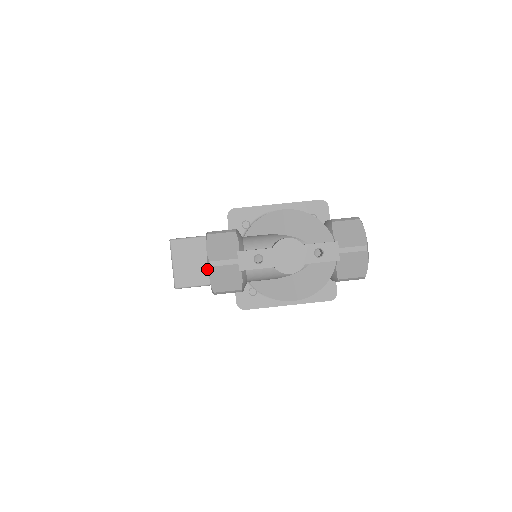
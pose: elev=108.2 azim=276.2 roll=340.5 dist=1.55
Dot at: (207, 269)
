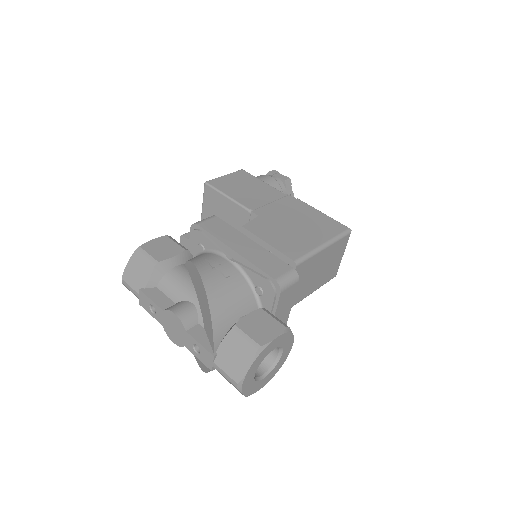
Dot at: occluded
